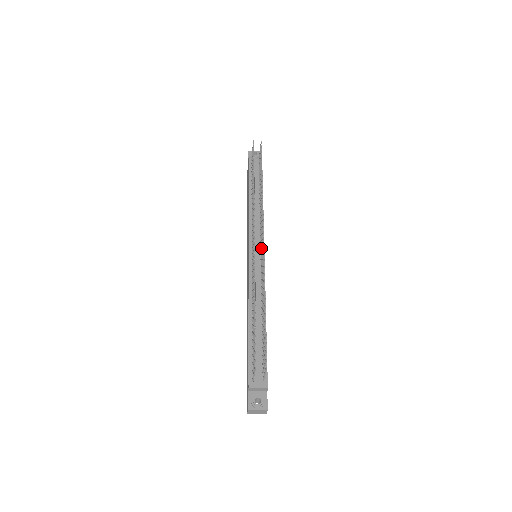
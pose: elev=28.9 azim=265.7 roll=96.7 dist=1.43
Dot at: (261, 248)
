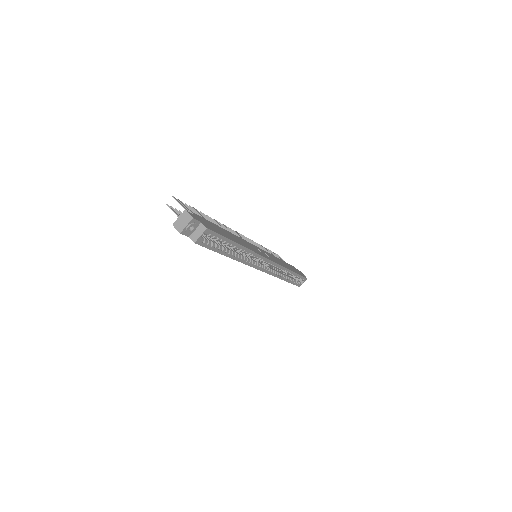
Dot at: occluded
